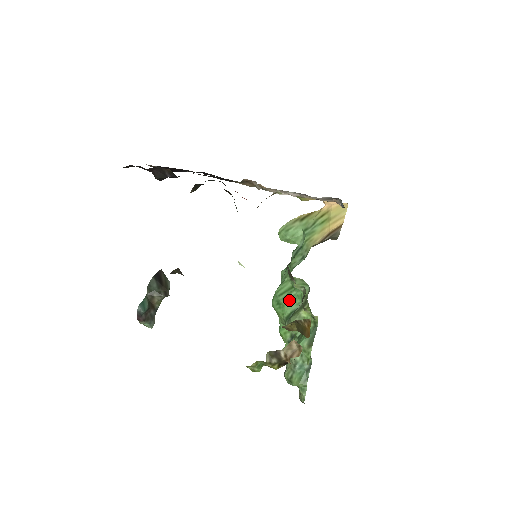
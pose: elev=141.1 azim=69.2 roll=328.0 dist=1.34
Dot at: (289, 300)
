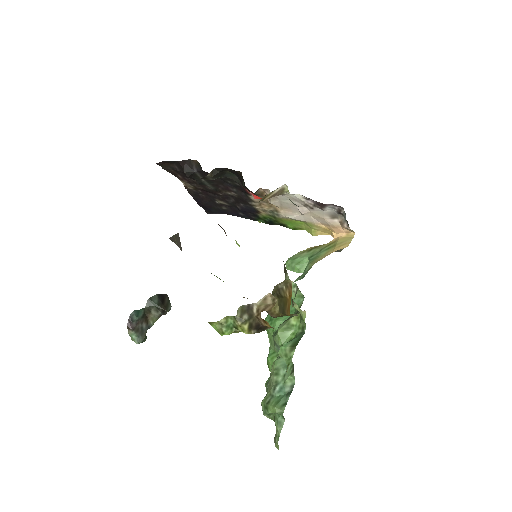
Dot at: occluded
